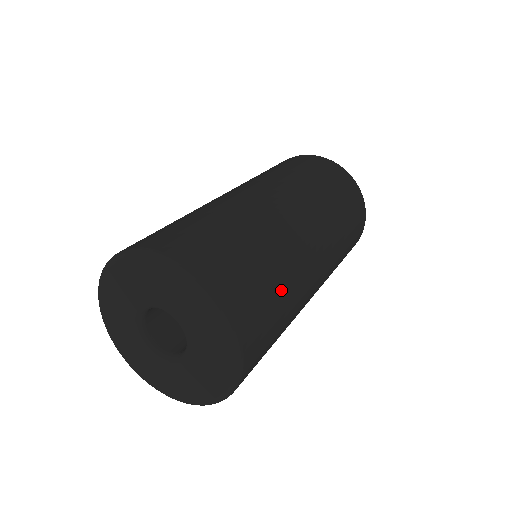
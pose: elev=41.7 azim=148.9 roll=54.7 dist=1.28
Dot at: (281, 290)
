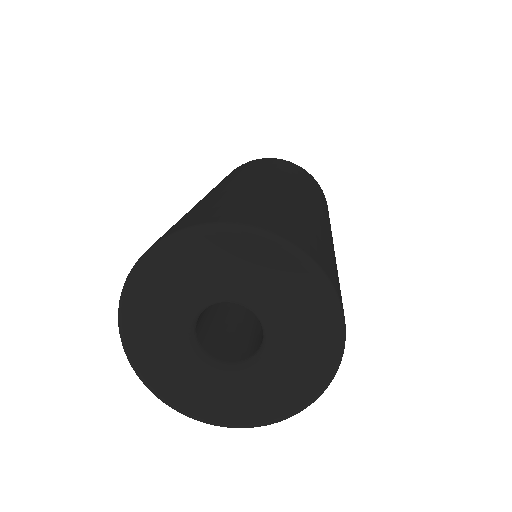
Dot at: occluded
